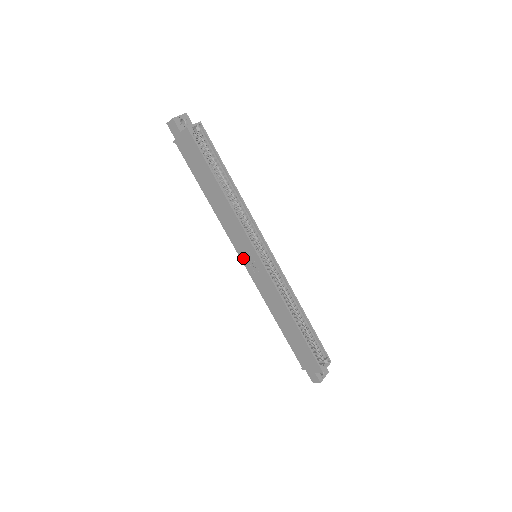
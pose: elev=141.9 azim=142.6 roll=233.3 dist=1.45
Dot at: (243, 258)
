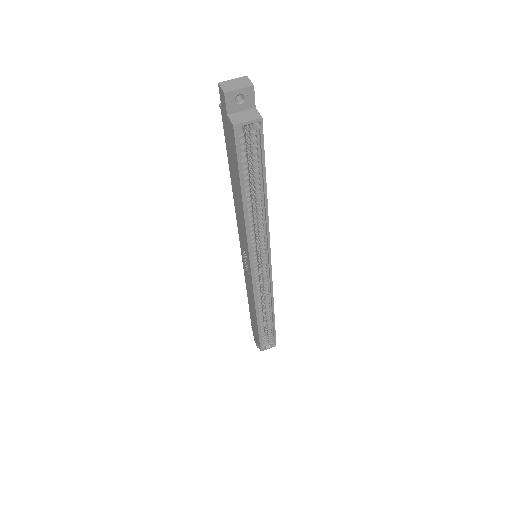
Dot at: (242, 249)
